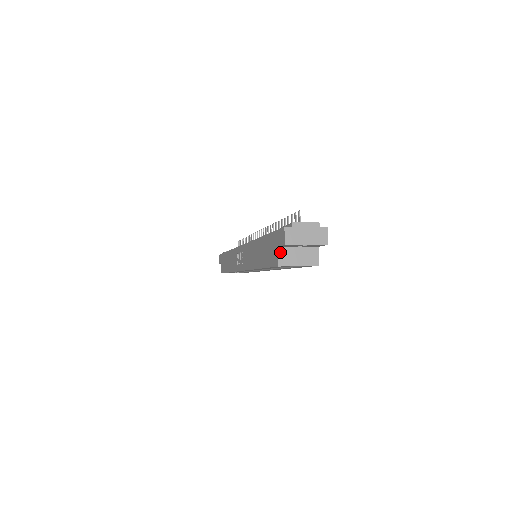
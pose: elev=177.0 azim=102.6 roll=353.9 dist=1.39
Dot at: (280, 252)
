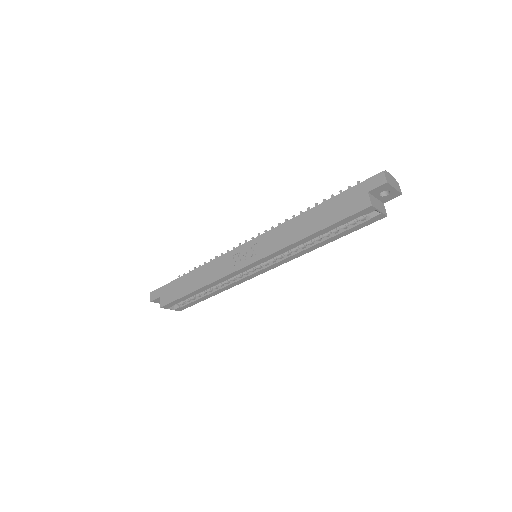
Dot at: (370, 196)
